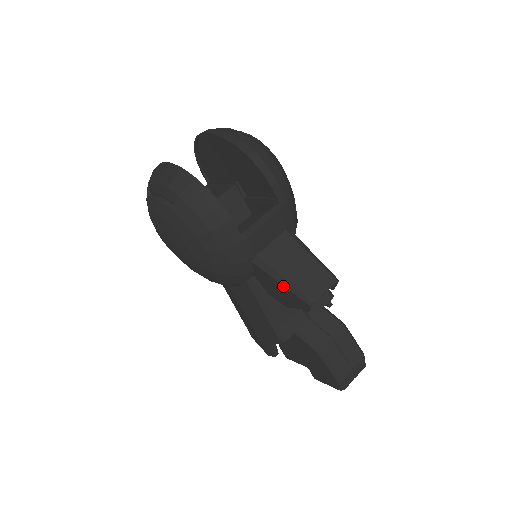
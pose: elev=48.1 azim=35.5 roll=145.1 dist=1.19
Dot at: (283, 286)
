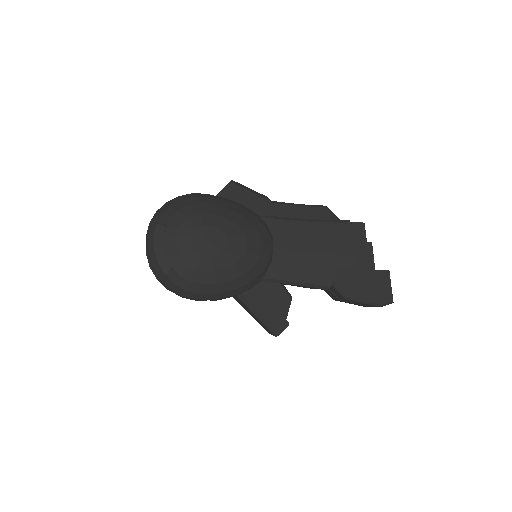
Dot at: occluded
